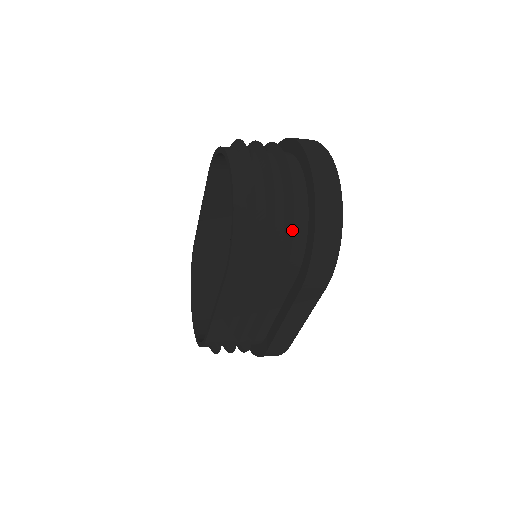
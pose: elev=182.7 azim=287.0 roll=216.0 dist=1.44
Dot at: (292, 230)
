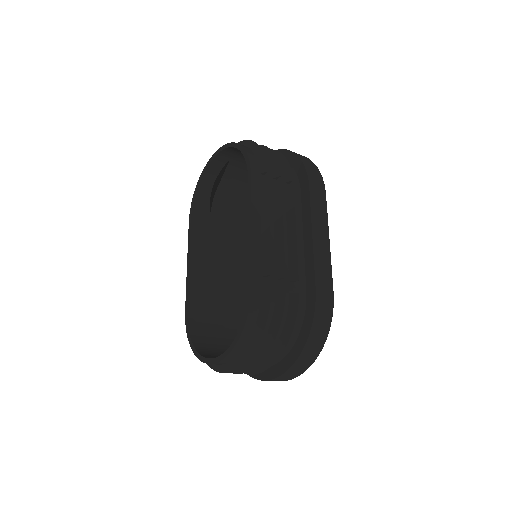
Dot at: (280, 153)
